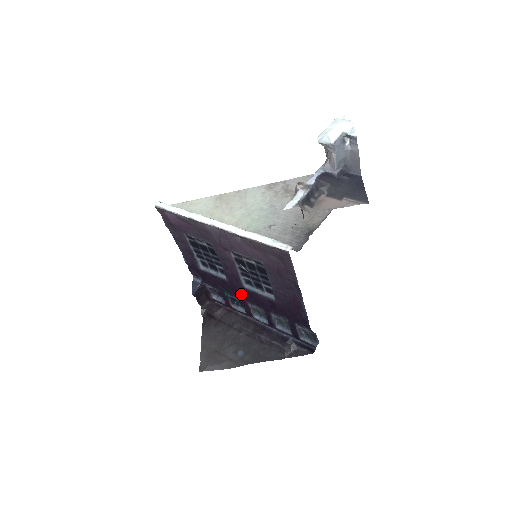
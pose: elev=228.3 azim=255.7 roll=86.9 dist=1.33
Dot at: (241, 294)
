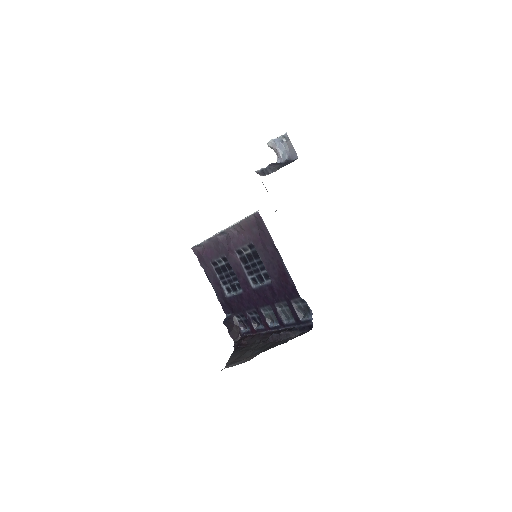
Dot at: (254, 301)
